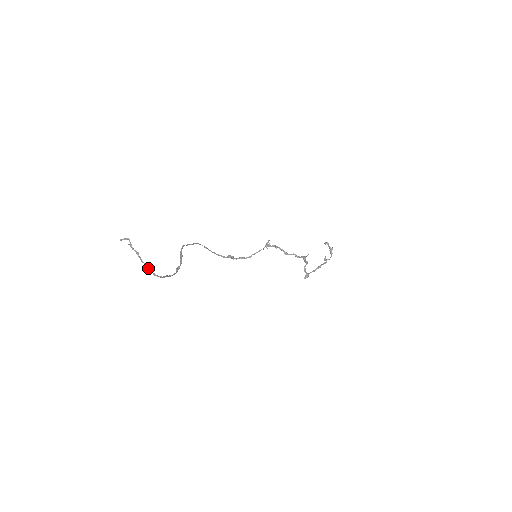
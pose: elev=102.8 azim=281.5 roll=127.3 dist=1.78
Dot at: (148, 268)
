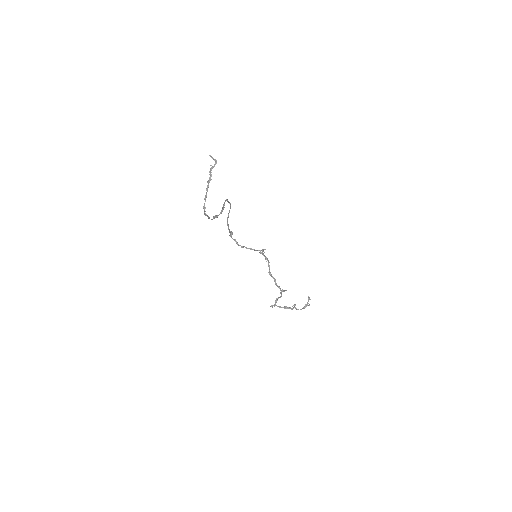
Dot at: (205, 198)
